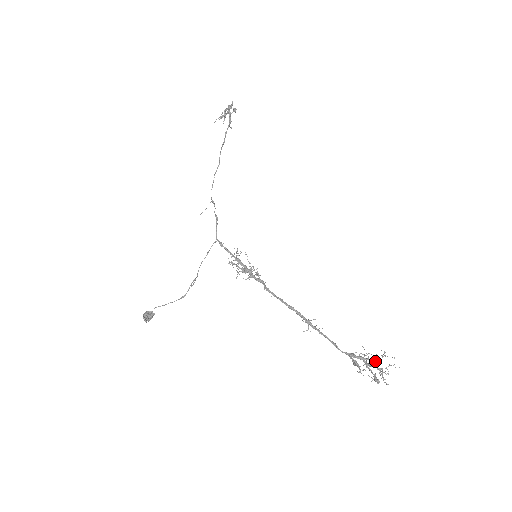
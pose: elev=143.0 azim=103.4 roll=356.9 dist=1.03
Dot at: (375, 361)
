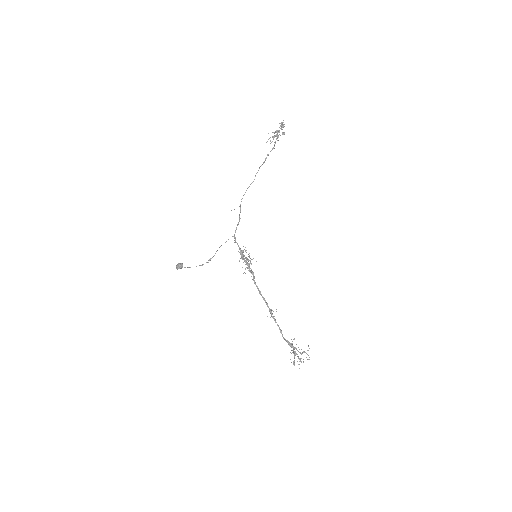
Dot at: (299, 352)
